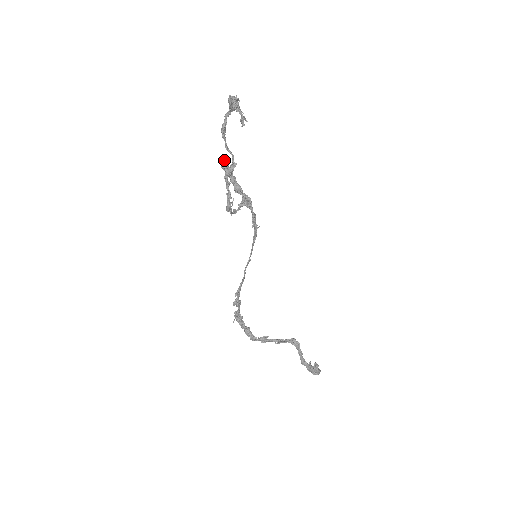
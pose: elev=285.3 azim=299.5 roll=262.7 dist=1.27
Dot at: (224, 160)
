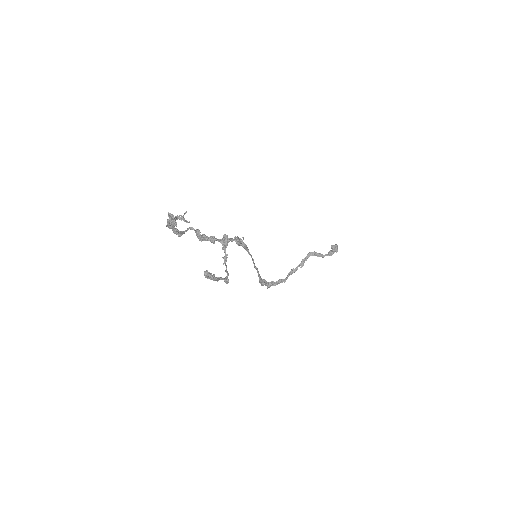
Dot at: (206, 276)
